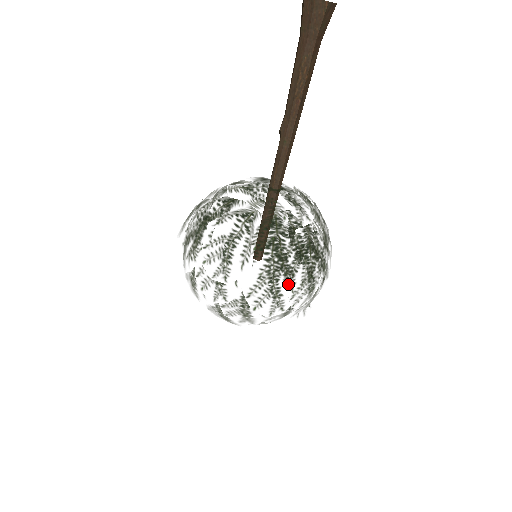
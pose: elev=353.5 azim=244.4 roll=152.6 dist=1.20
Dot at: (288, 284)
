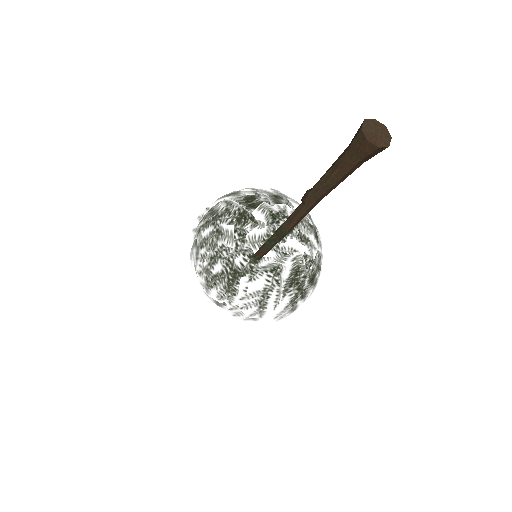
Dot at: occluded
